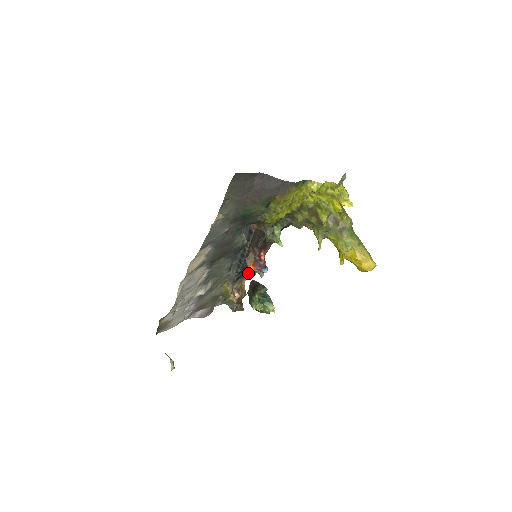
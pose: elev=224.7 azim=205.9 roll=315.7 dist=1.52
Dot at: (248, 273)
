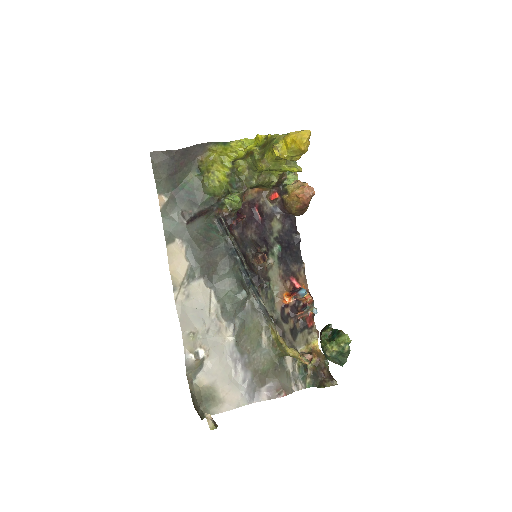
Dot at: (303, 322)
